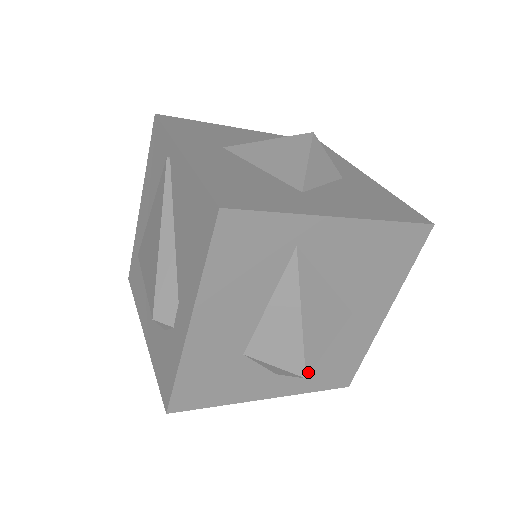
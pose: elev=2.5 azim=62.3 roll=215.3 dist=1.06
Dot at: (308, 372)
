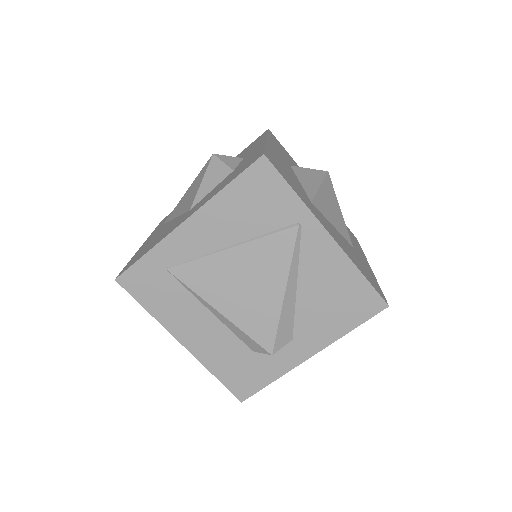
Dot at: occluded
